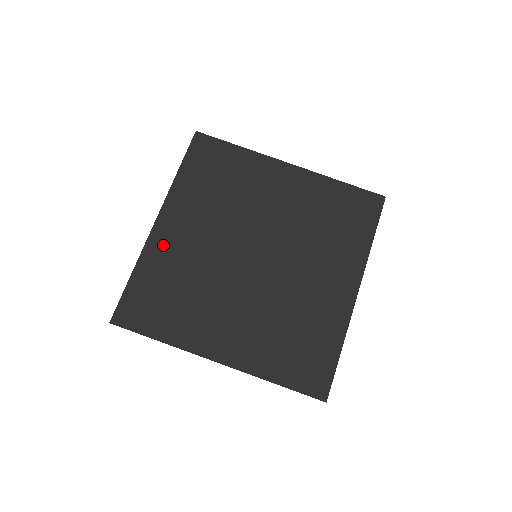
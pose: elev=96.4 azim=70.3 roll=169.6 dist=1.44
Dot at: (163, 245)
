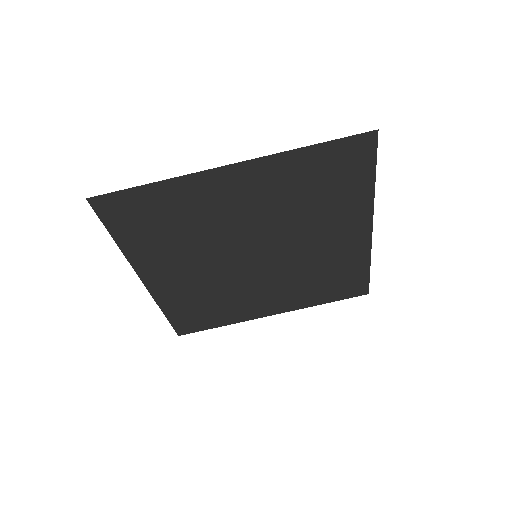
Dot at: (168, 290)
